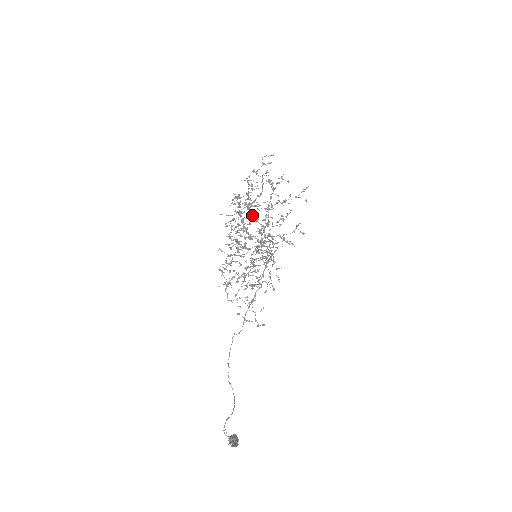
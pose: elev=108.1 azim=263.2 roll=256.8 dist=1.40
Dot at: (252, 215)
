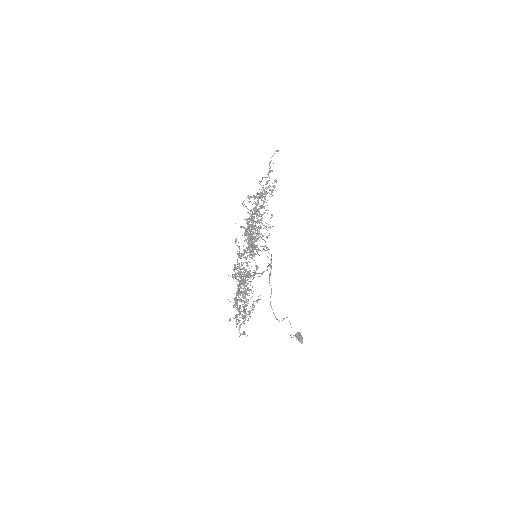
Dot at: (238, 255)
